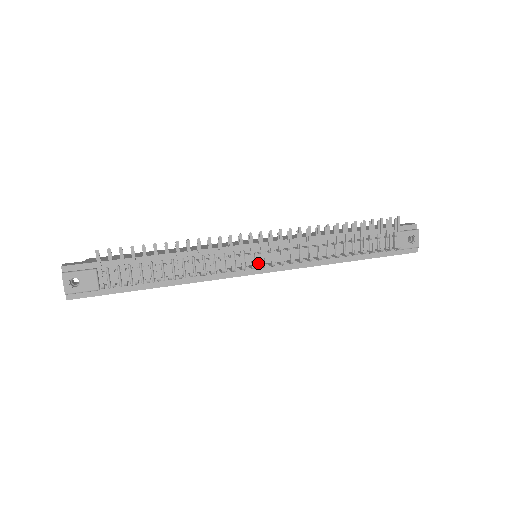
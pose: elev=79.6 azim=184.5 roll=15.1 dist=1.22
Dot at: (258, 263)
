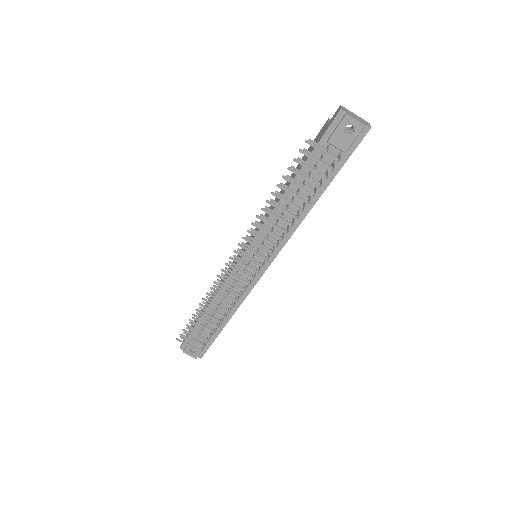
Dot at: occluded
